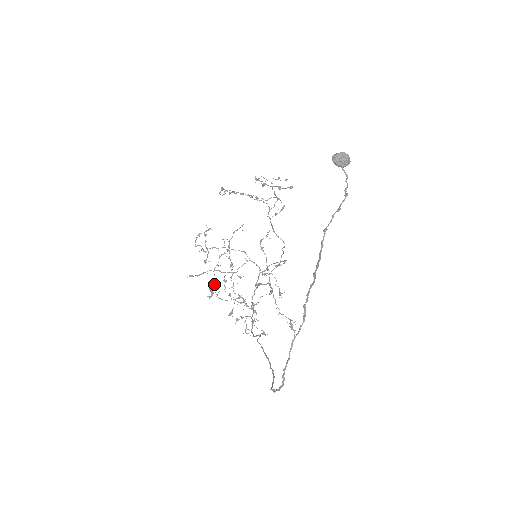
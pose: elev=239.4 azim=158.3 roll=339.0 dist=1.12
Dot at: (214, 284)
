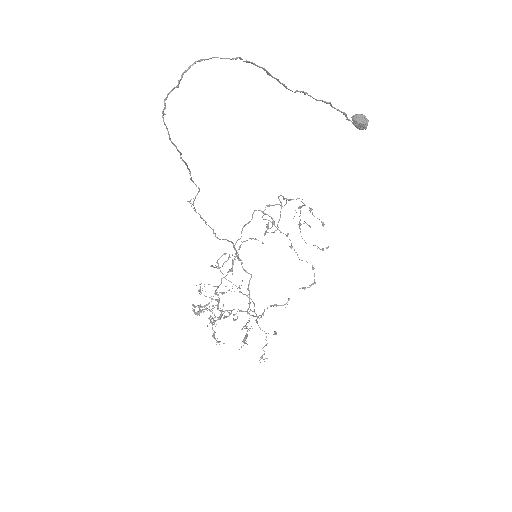
Dot at: occluded
